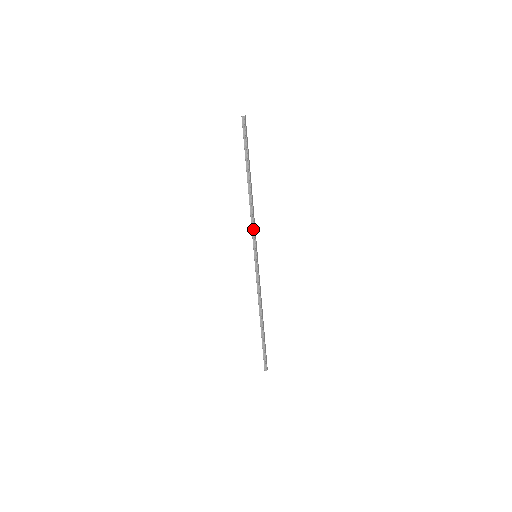
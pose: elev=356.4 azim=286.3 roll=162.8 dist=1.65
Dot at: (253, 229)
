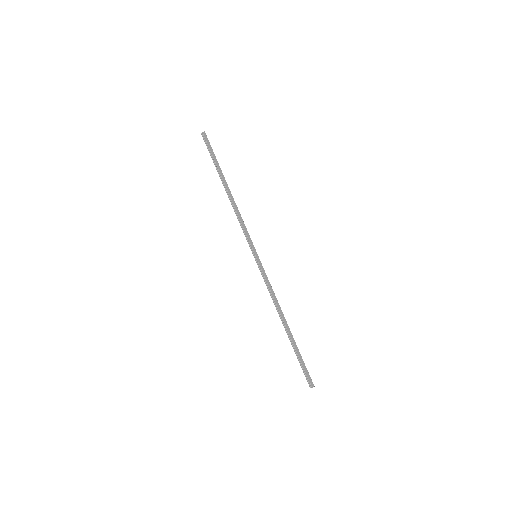
Dot at: (243, 229)
